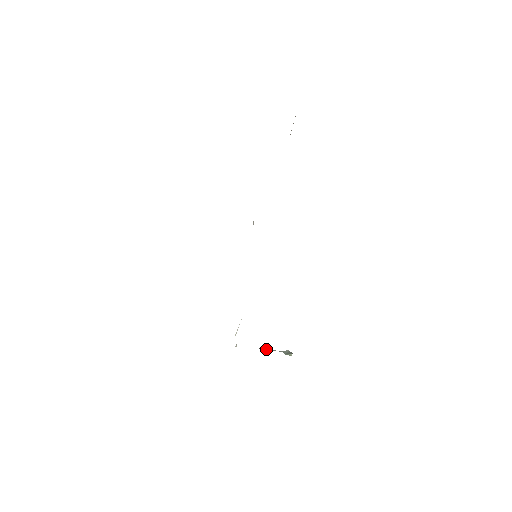
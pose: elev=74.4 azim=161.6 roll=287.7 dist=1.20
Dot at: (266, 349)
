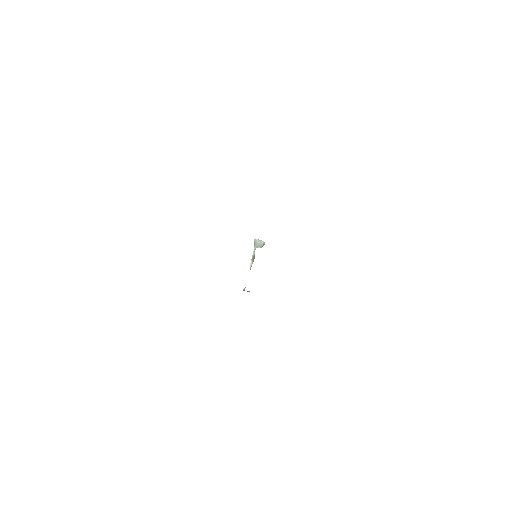
Dot at: (251, 262)
